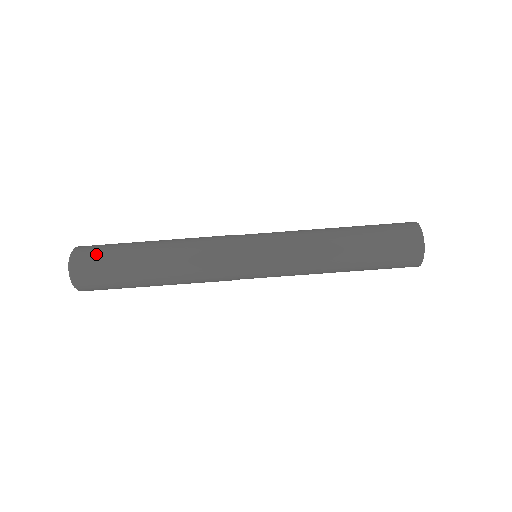
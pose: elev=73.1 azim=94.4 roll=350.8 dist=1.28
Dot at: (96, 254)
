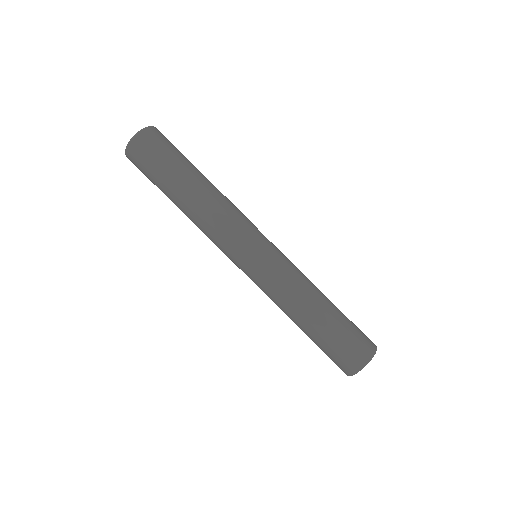
Dot at: occluded
